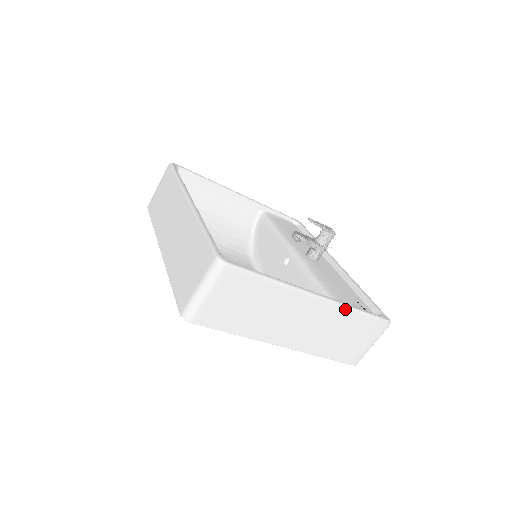
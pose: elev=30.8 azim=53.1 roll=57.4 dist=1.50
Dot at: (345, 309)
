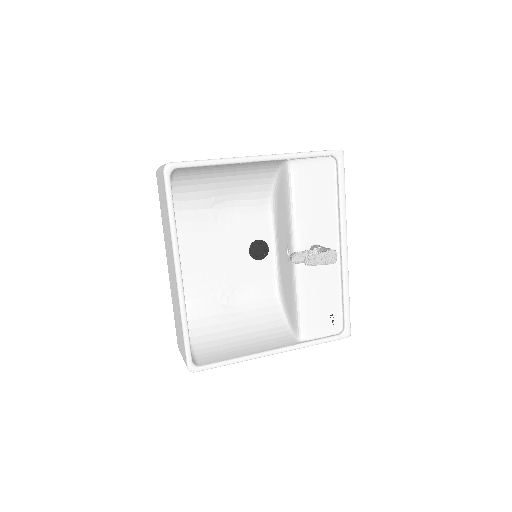
Dot at: (302, 347)
